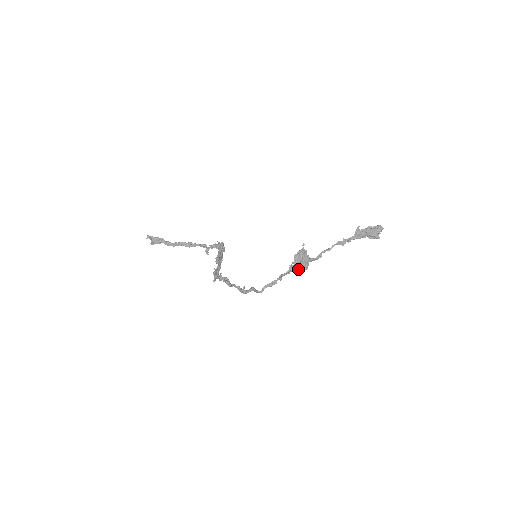
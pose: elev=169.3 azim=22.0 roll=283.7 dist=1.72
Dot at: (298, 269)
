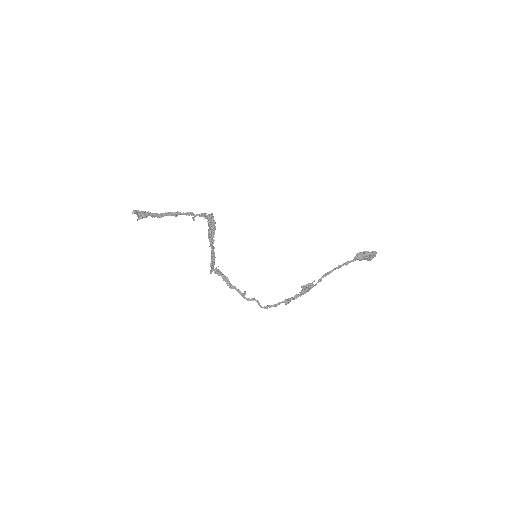
Dot at: occluded
